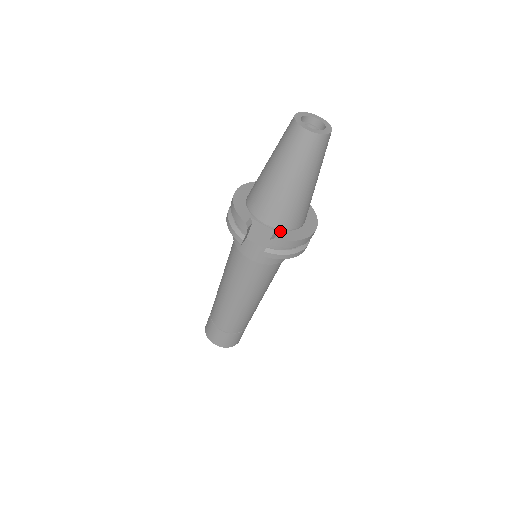
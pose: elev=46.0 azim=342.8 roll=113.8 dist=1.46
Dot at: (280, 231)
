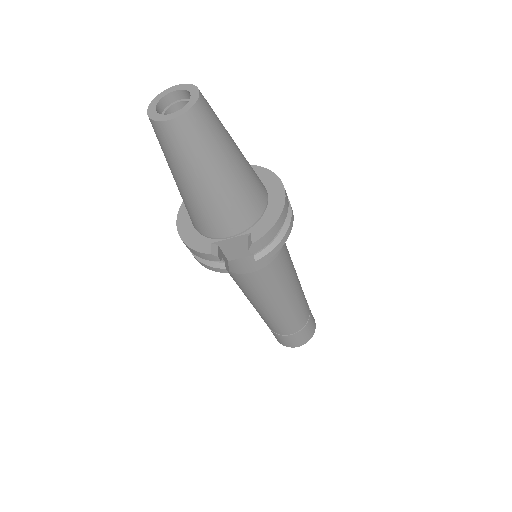
Dot at: (251, 229)
